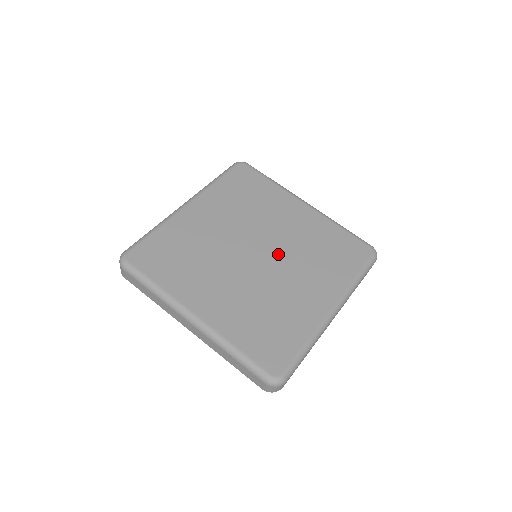
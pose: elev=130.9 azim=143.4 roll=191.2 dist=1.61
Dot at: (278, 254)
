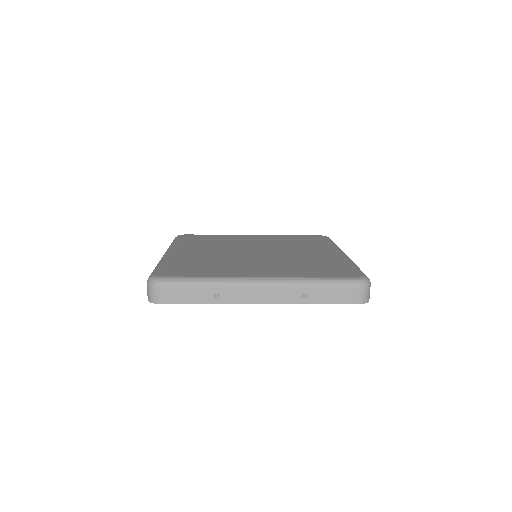
Dot at: (271, 256)
